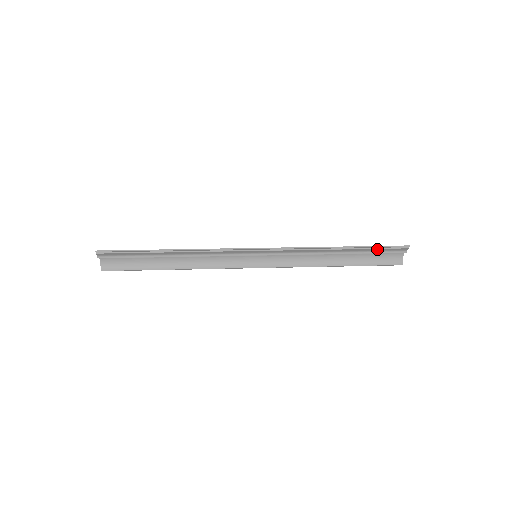
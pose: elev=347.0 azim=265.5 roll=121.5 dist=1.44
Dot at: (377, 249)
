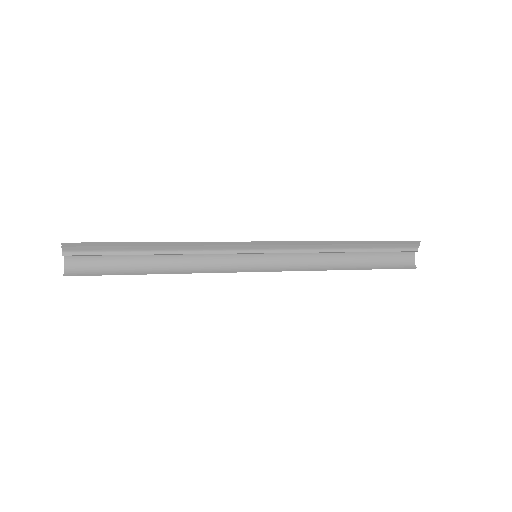
Dot at: (388, 245)
